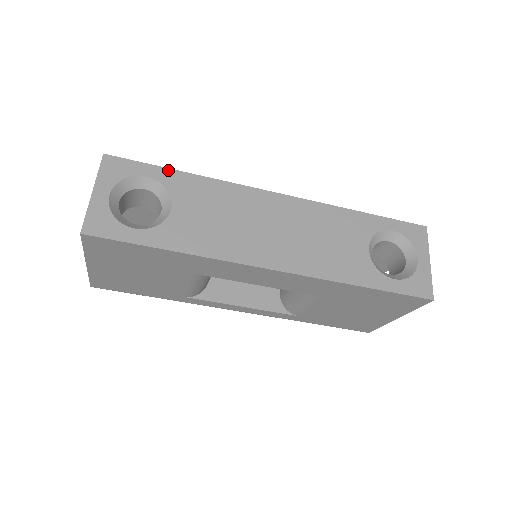
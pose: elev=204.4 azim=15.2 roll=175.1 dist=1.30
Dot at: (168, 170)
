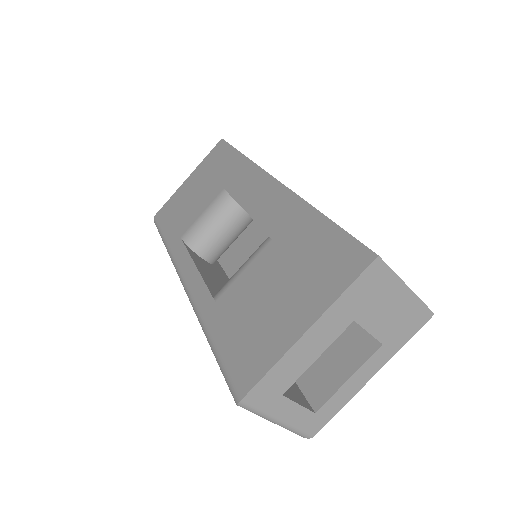
Dot at: occluded
